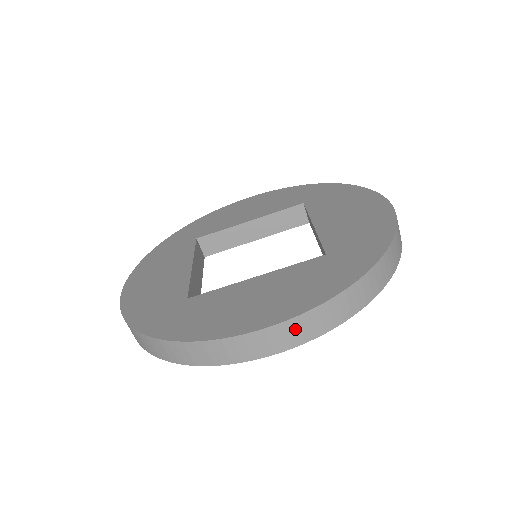
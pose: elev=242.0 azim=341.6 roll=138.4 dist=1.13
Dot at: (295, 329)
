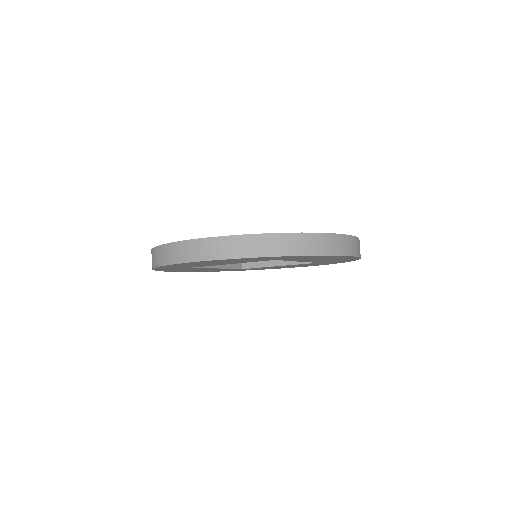
Dot at: (209, 246)
